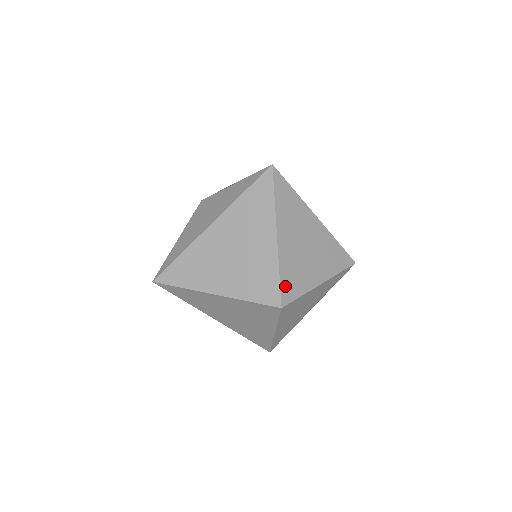
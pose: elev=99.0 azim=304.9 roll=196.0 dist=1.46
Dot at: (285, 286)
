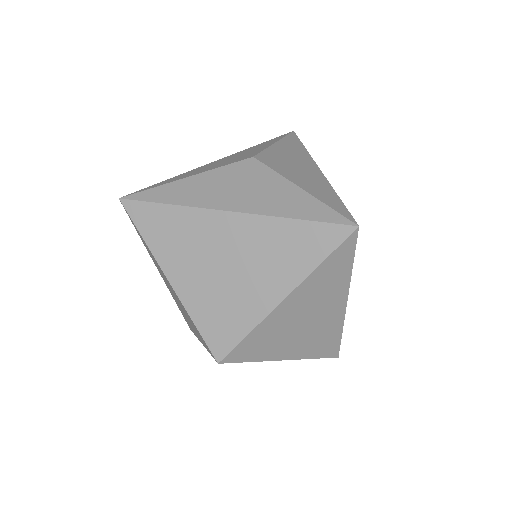
Dot at: (243, 347)
